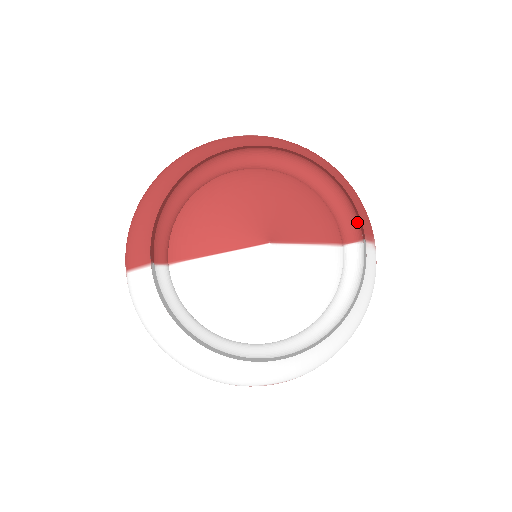
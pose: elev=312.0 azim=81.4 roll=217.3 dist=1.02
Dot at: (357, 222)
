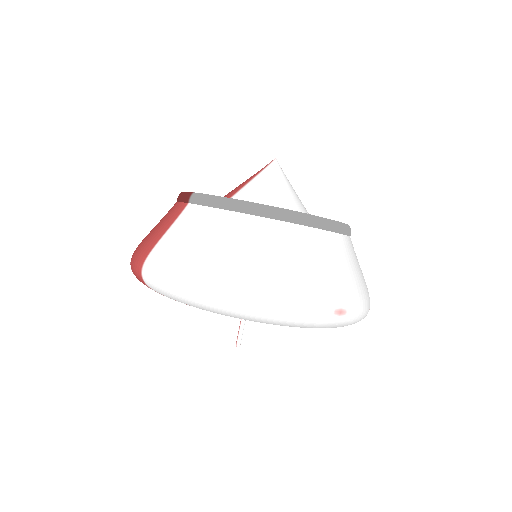
Dot at: occluded
